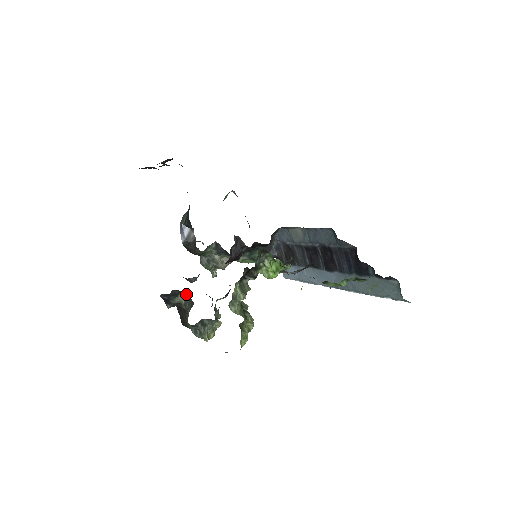
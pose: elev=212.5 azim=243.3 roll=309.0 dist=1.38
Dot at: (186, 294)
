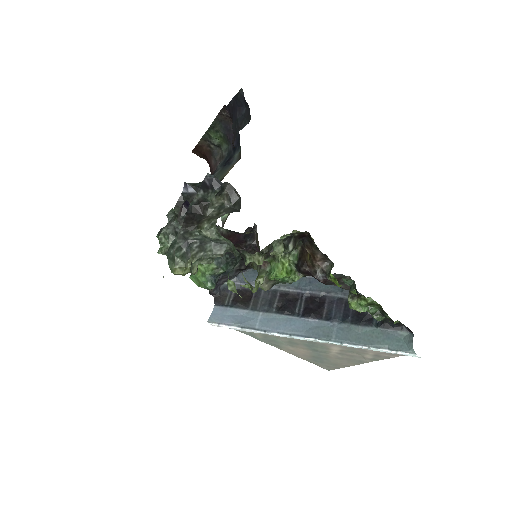
Dot at: (235, 199)
